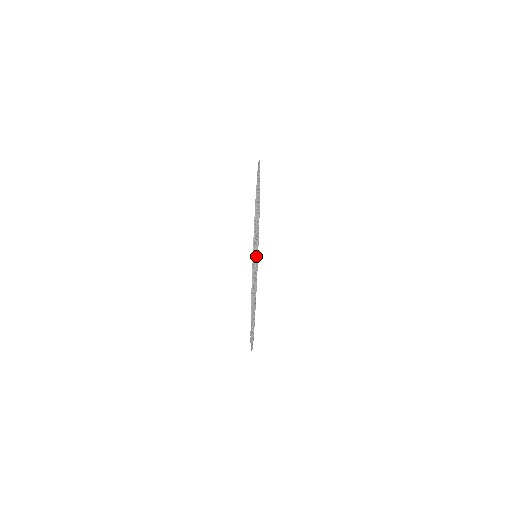
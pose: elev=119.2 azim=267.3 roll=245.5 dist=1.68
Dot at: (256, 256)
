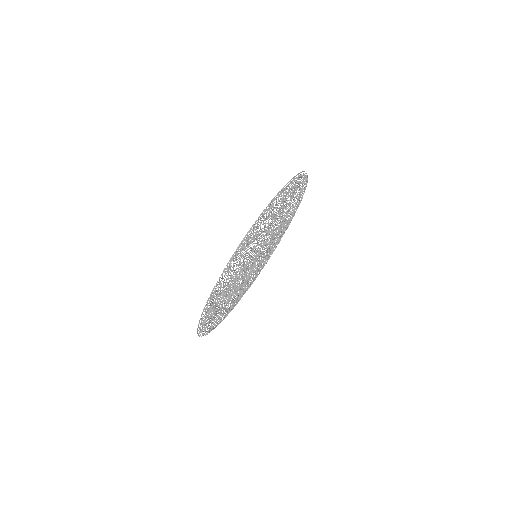
Dot at: (260, 251)
